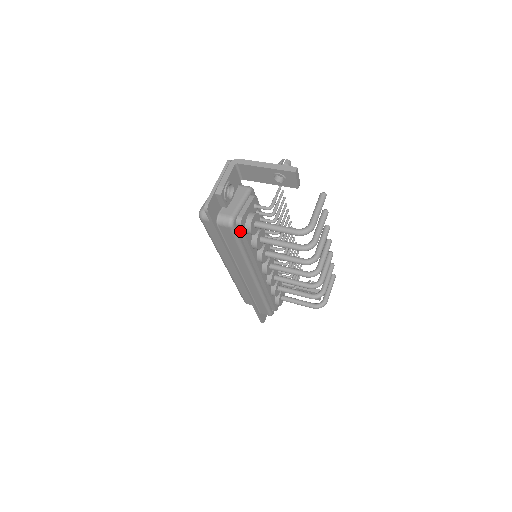
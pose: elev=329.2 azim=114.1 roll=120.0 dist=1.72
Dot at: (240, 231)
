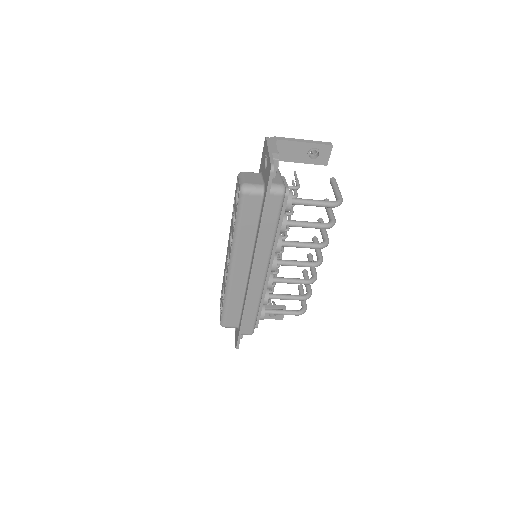
Dot at: occluded
